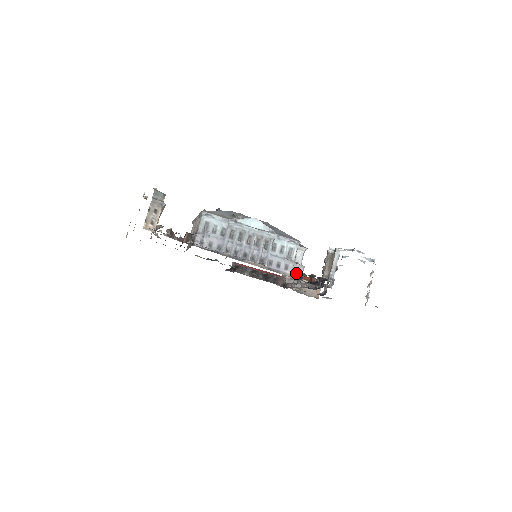
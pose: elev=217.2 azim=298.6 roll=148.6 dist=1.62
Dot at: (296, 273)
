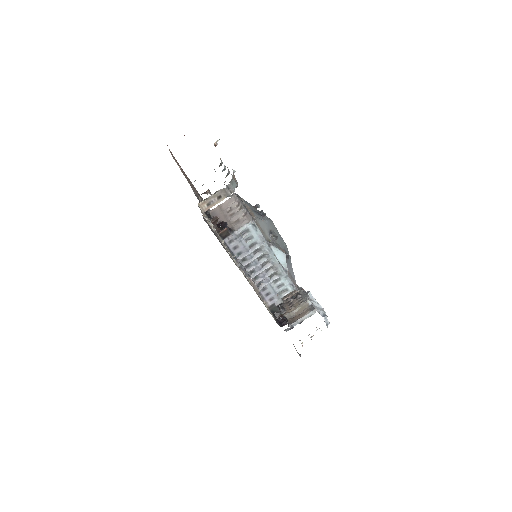
Dot at: (274, 307)
